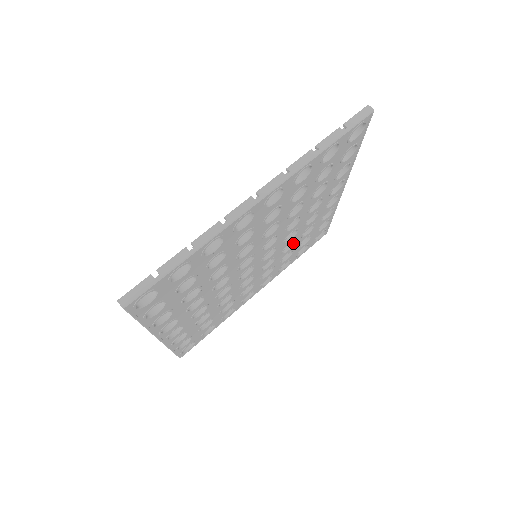
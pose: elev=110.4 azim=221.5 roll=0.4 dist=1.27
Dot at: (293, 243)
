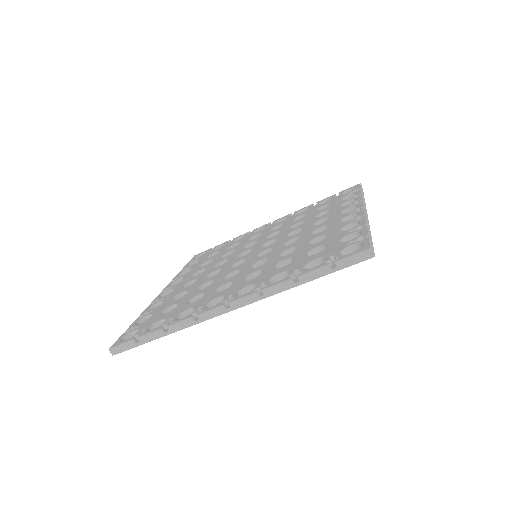
Dot at: occluded
